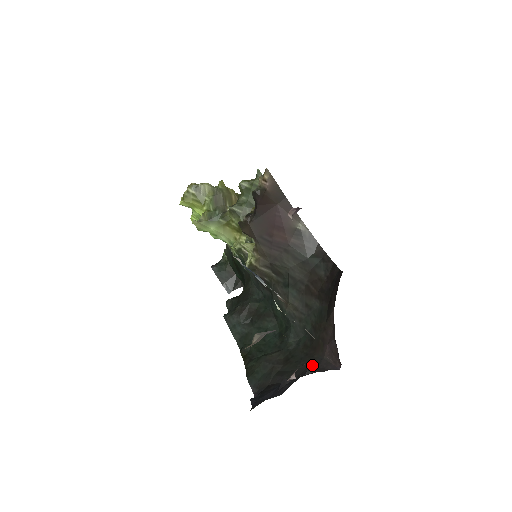
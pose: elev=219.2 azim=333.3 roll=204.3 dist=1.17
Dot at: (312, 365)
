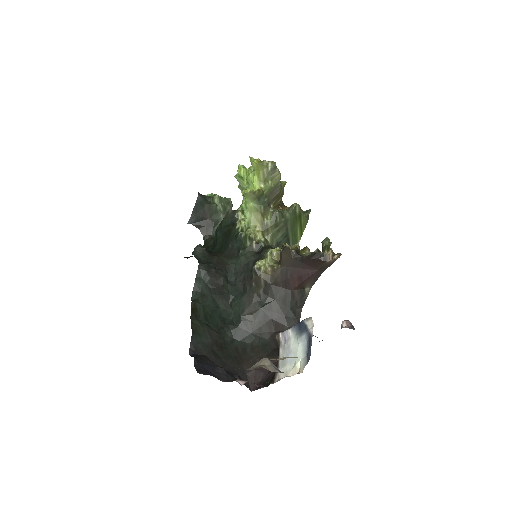
Dot at: (238, 371)
